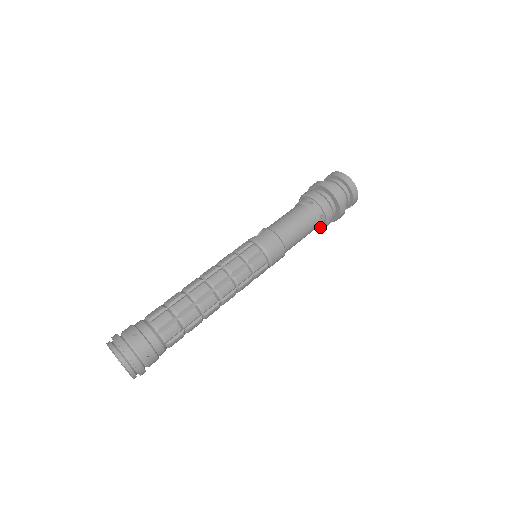
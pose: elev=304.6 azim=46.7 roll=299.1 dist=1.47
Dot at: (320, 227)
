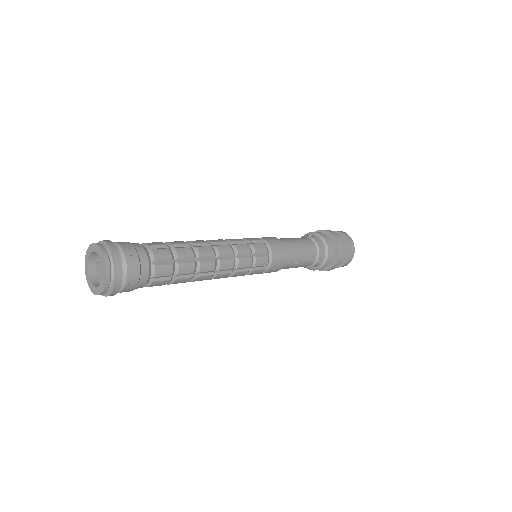
Dot at: (320, 266)
